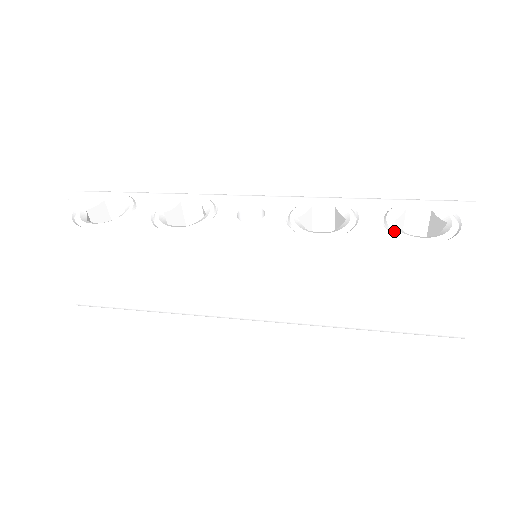
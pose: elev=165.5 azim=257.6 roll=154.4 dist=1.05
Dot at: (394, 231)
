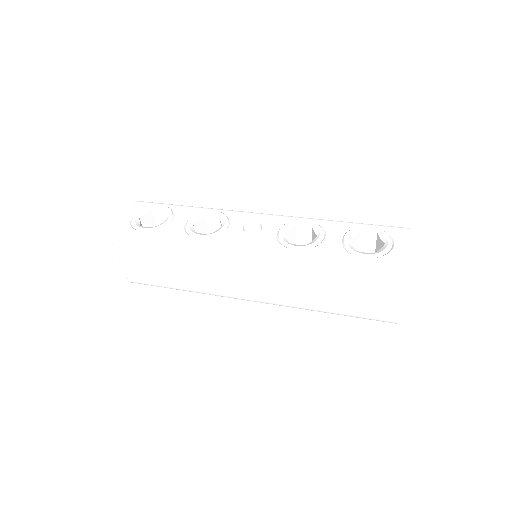
Dot at: (347, 248)
